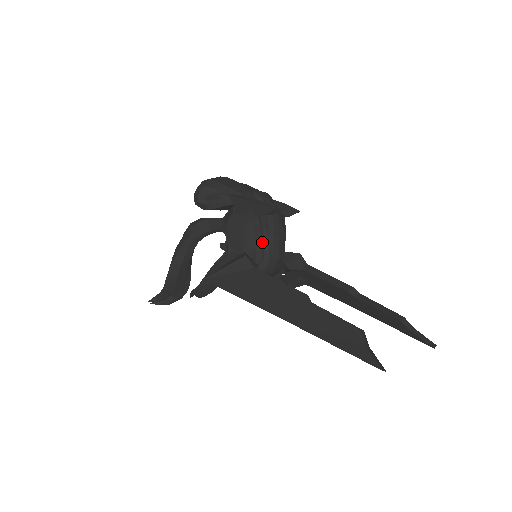
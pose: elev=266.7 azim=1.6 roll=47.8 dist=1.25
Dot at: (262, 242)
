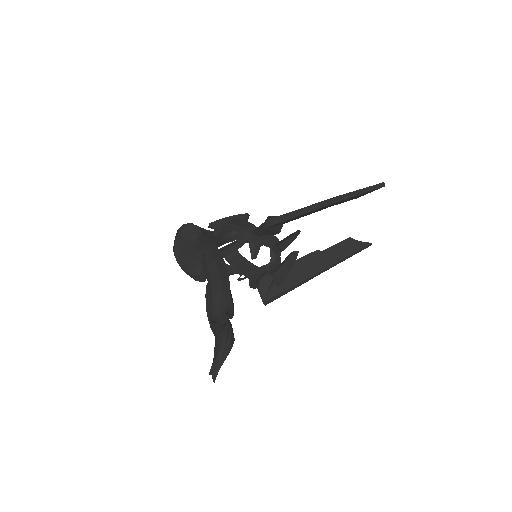
Dot at: occluded
